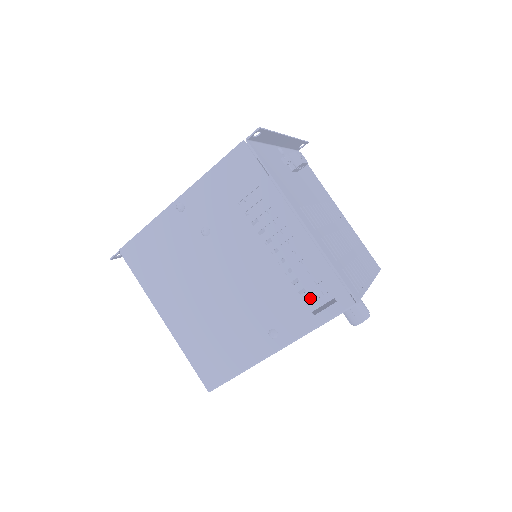
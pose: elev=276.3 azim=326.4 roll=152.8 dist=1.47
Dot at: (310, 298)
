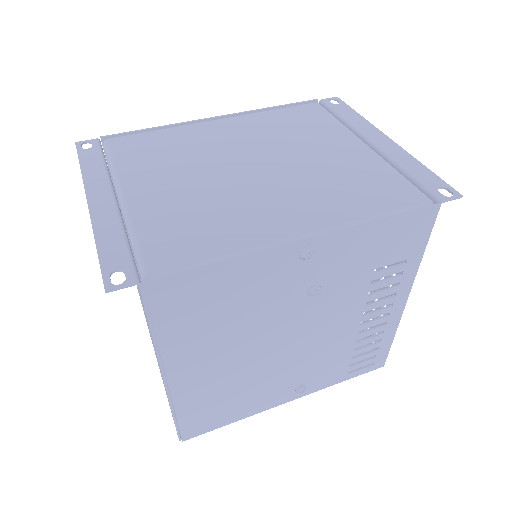
Dot at: occluded
